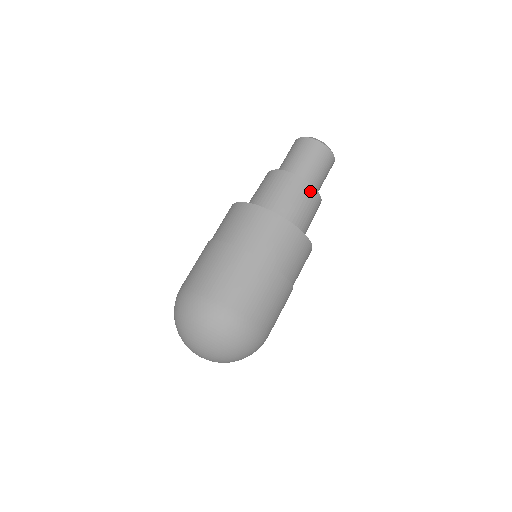
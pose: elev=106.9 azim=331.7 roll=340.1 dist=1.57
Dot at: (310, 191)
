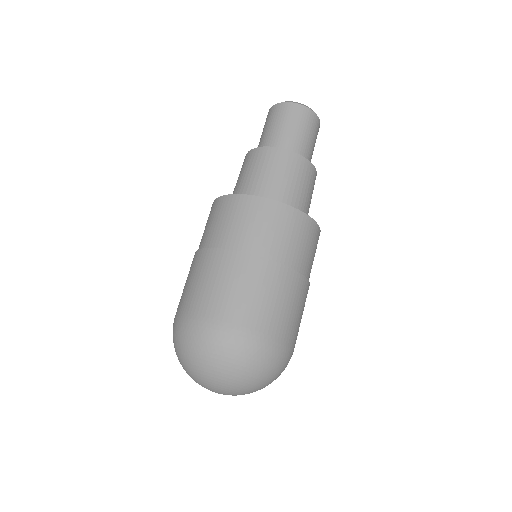
Dot at: (314, 175)
